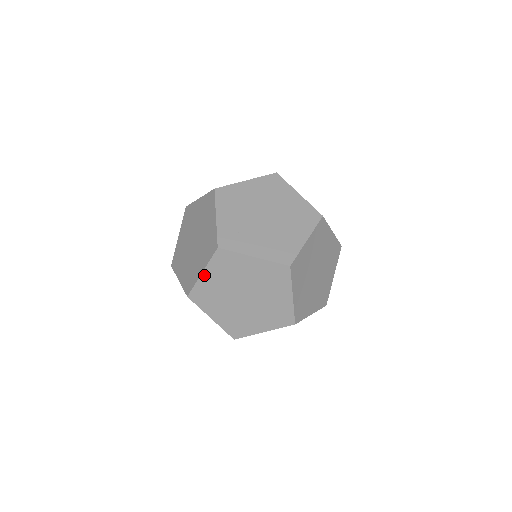
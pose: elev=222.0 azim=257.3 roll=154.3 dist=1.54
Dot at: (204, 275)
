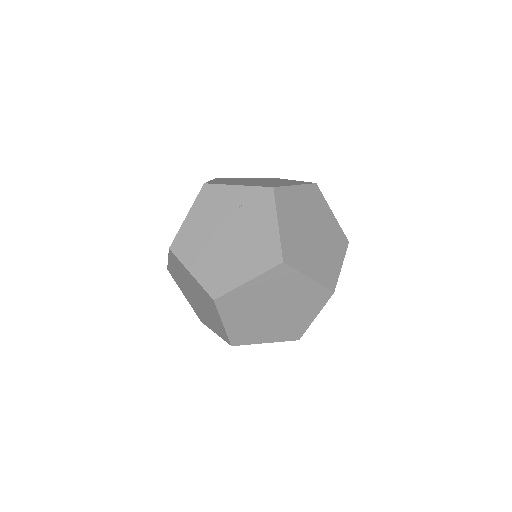
Dot at: occluded
